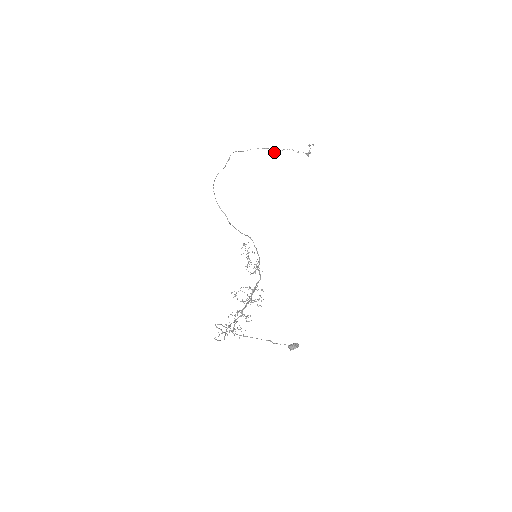
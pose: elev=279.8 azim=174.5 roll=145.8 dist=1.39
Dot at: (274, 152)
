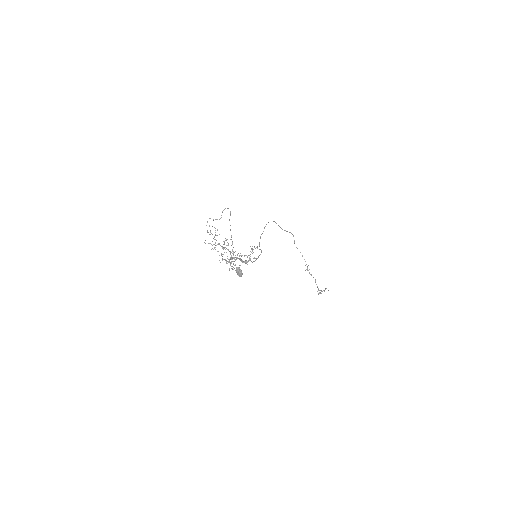
Dot at: (306, 269)
